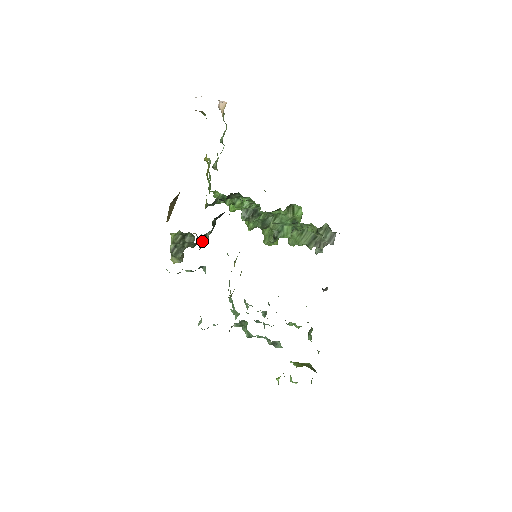
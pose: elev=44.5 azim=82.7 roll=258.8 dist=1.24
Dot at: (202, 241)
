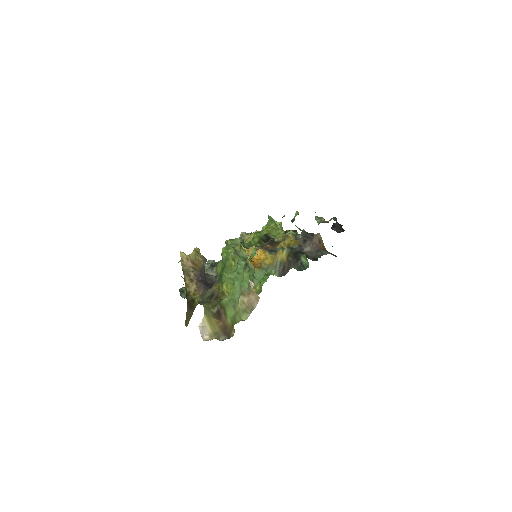
Dot at: occluded
